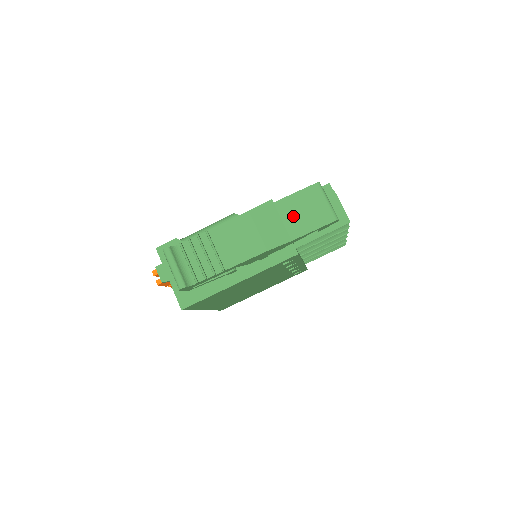
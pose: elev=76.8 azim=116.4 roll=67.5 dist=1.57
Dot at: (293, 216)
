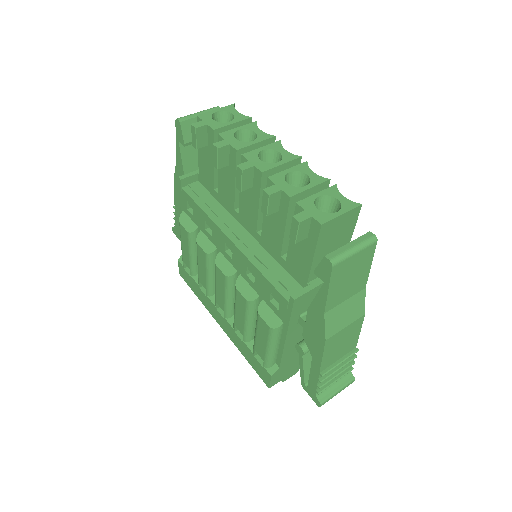
Dot at: (347, 290)
